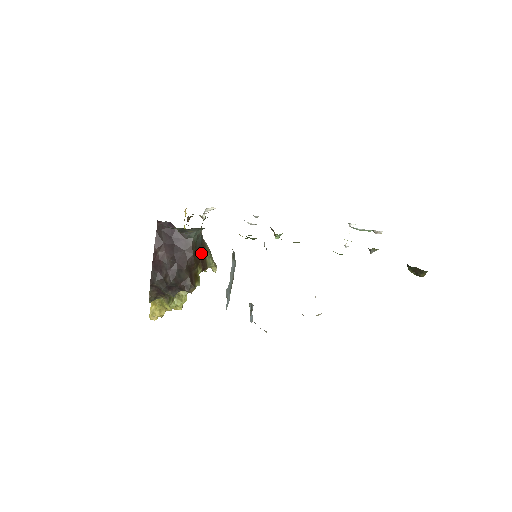
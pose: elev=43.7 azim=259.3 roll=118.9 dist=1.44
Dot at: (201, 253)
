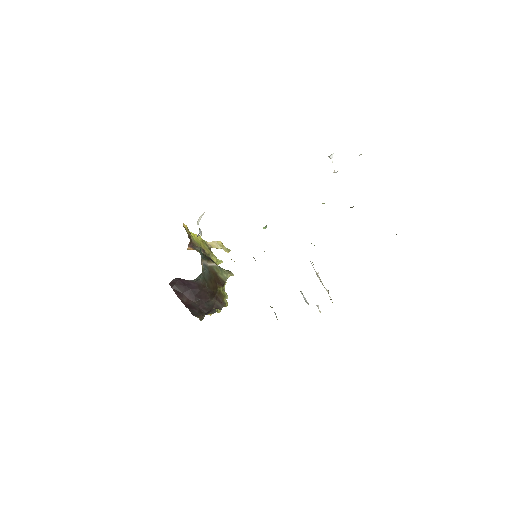
Dot at: (214, 278)
